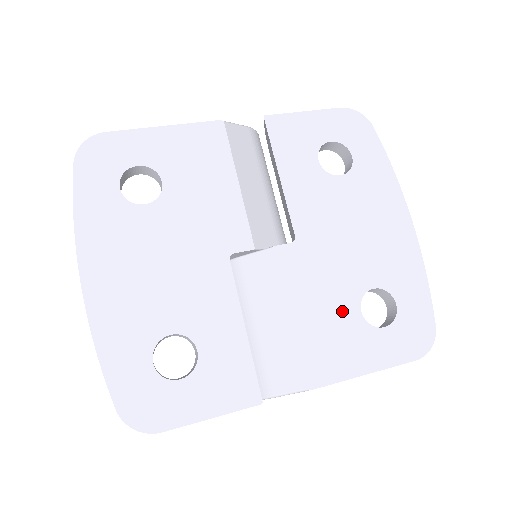
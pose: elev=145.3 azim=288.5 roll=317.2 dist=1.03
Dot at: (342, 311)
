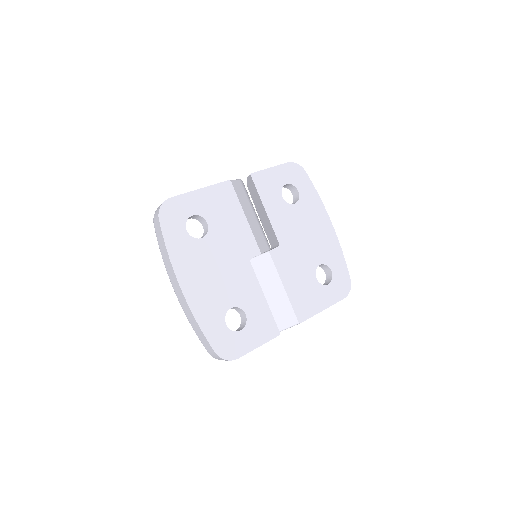
Dot at: (308, 280)
